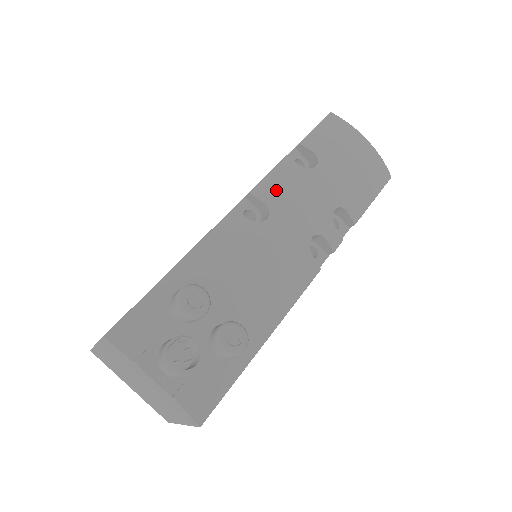
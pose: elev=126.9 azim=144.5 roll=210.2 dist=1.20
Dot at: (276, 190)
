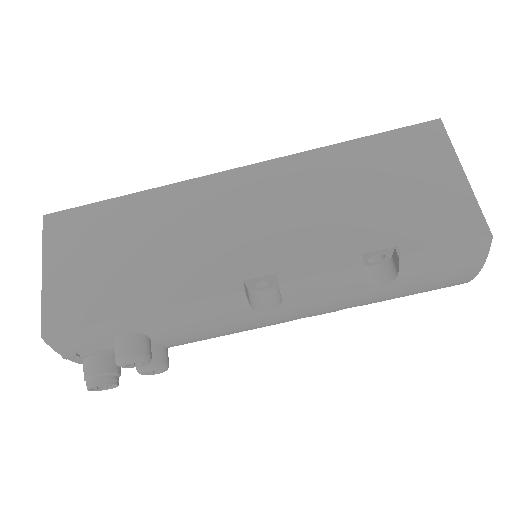
Dot at: (308, 293)
